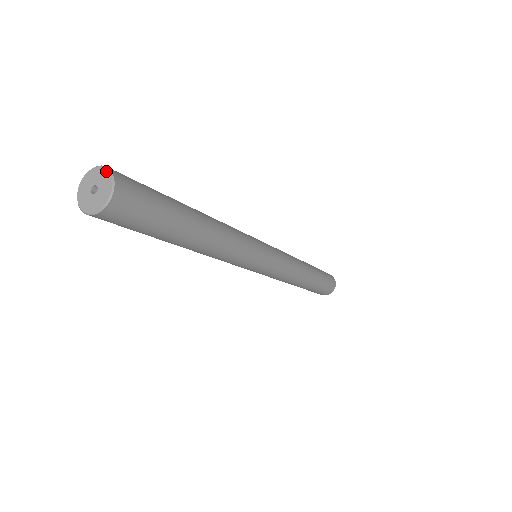
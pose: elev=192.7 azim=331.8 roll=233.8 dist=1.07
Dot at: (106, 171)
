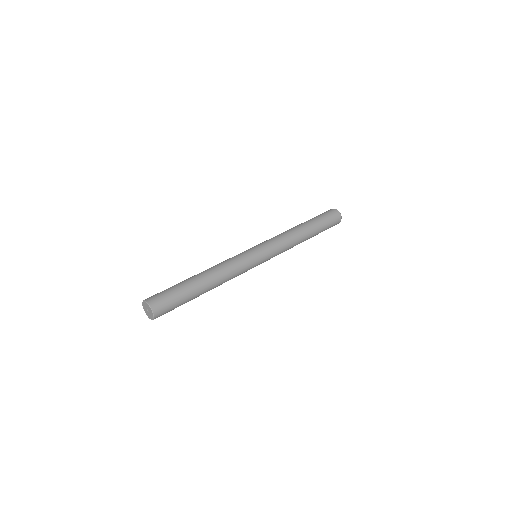
Dot at: (151, 310)
